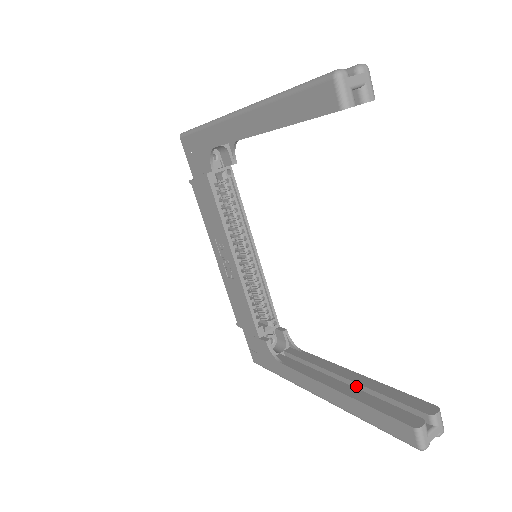
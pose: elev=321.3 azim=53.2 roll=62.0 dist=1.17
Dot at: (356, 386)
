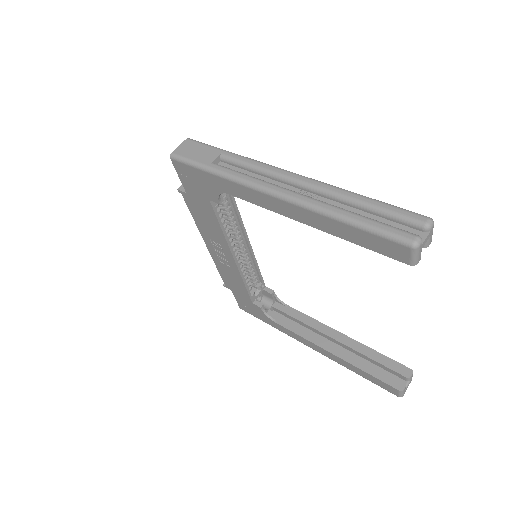
Dot at: (345, 347)
